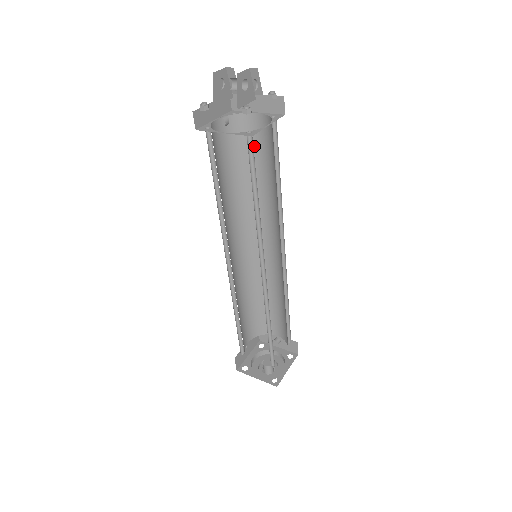
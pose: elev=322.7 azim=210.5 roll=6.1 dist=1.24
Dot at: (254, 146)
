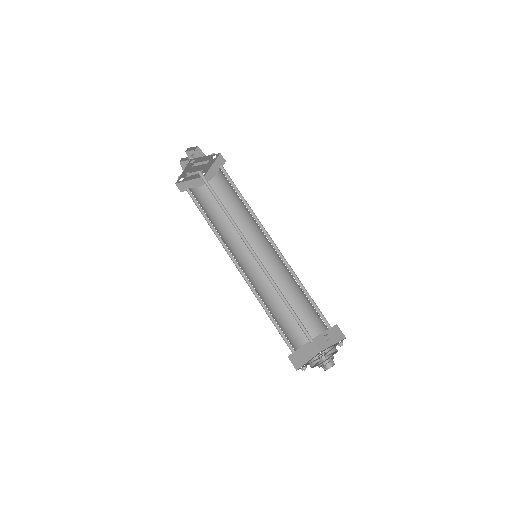
Dot at: (226, 193)
